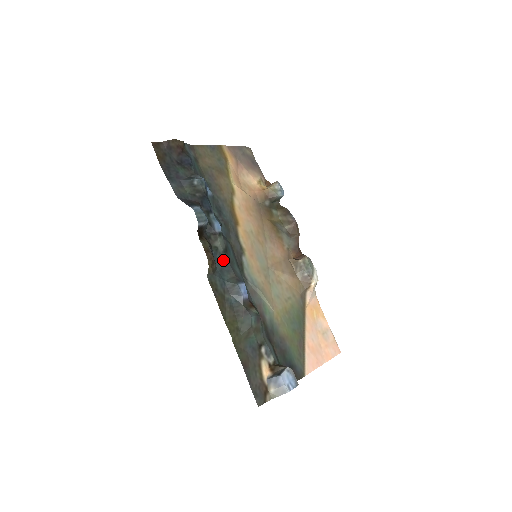
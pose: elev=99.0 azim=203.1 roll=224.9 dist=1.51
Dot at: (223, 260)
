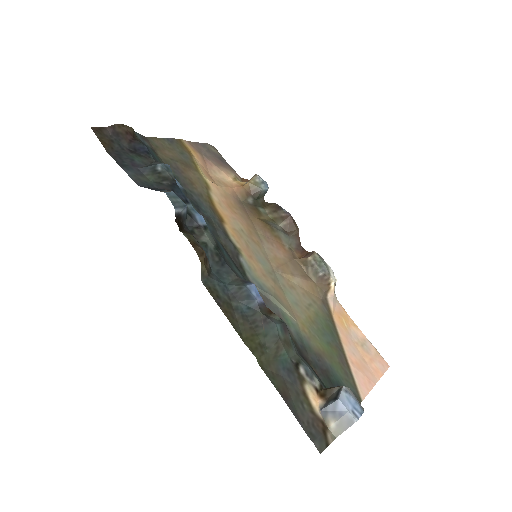
Dot at: (217, 259)
